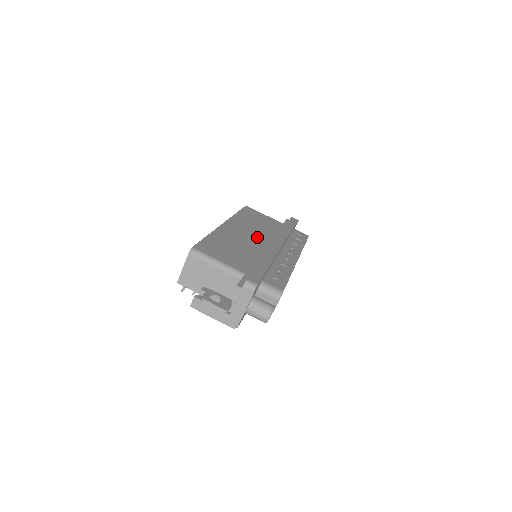
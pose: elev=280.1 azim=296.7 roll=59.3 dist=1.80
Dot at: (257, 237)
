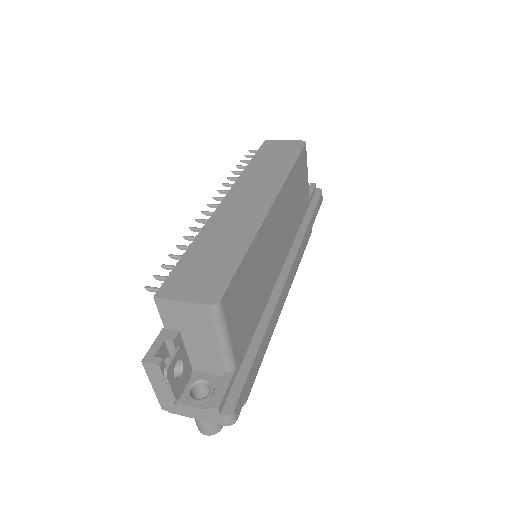
Dot at: (281, 246)
